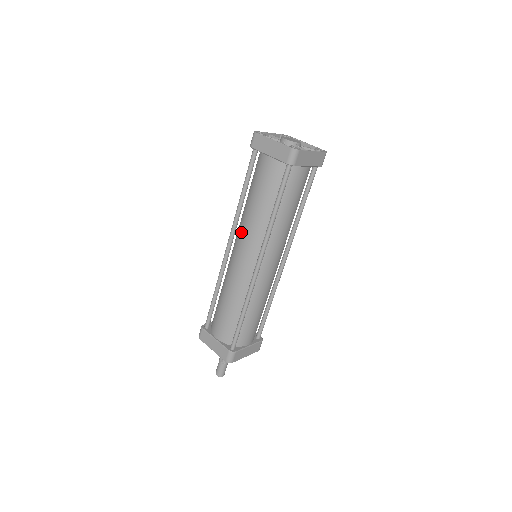
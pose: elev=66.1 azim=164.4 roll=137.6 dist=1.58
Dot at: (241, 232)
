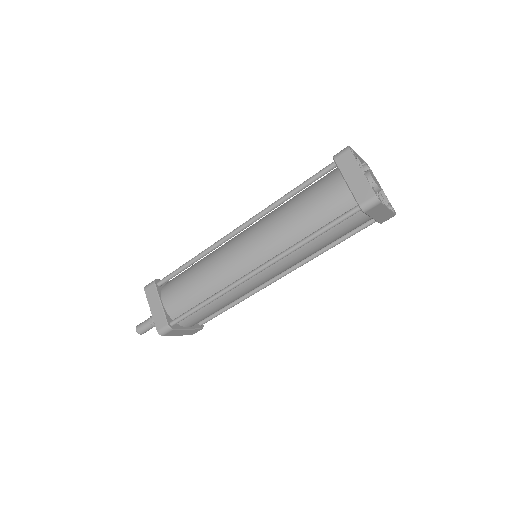
Dot at: (261, 228)
